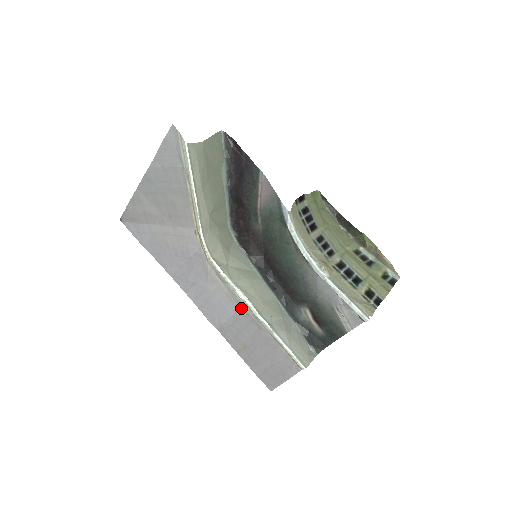
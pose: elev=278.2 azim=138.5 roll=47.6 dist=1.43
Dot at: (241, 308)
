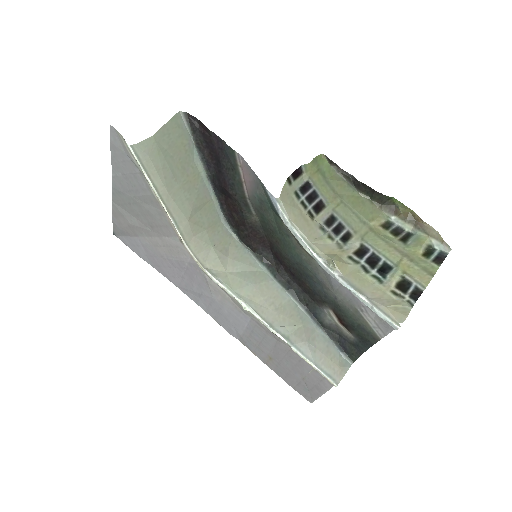
Dot at: (252, 319)
